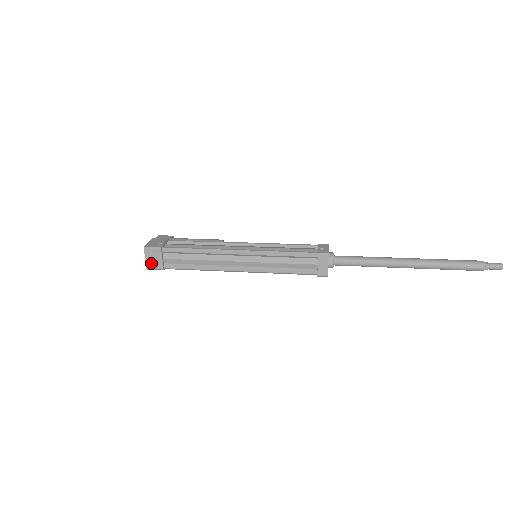
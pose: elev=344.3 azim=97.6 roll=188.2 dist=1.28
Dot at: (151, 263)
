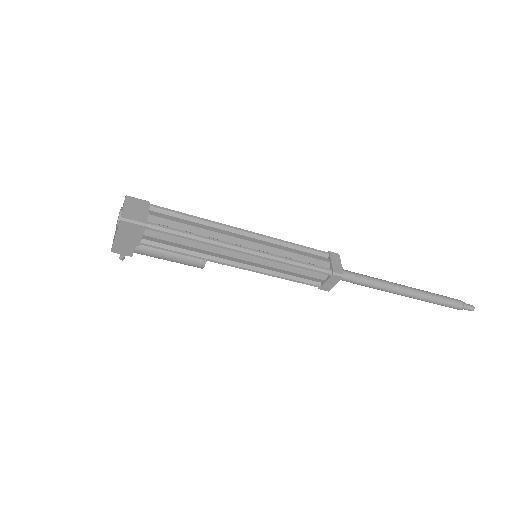
Dot at: (130, 213)
